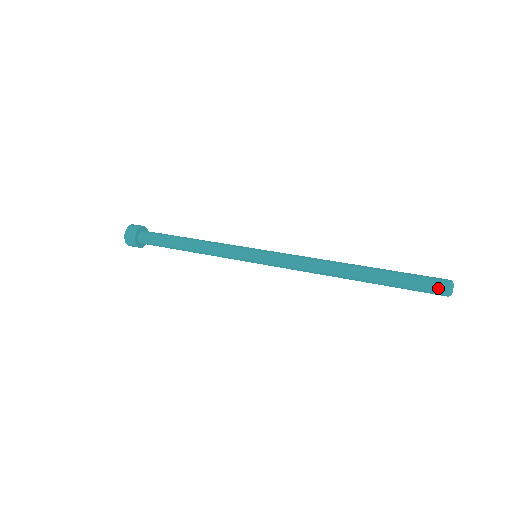
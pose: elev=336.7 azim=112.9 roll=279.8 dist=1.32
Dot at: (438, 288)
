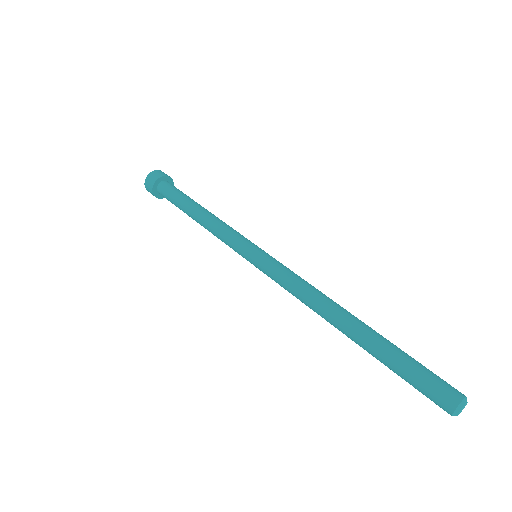
Dot at: occluded
